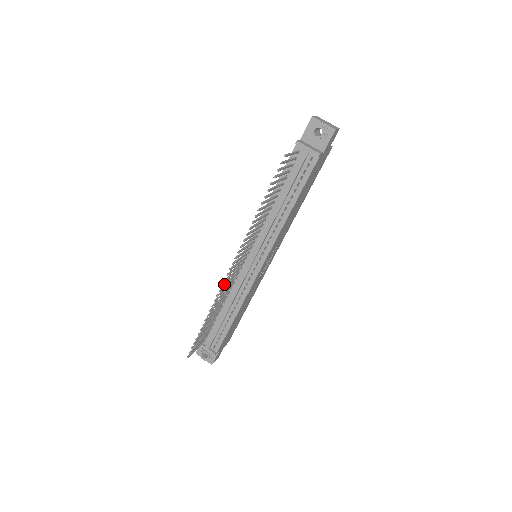
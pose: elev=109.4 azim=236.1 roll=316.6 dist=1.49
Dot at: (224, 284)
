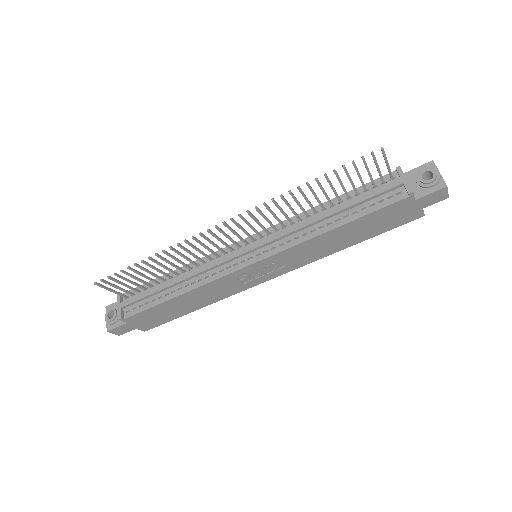
Dot at: (203, 235)
